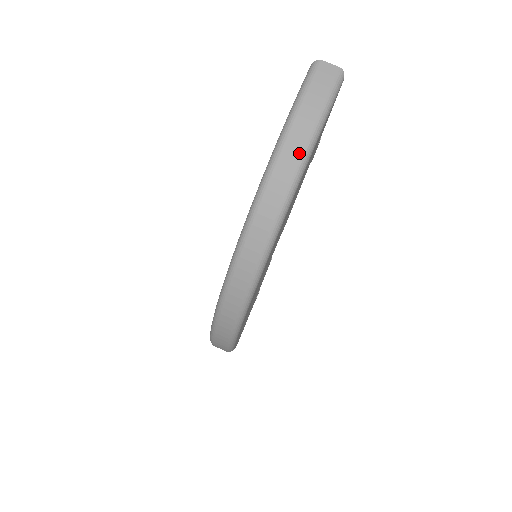
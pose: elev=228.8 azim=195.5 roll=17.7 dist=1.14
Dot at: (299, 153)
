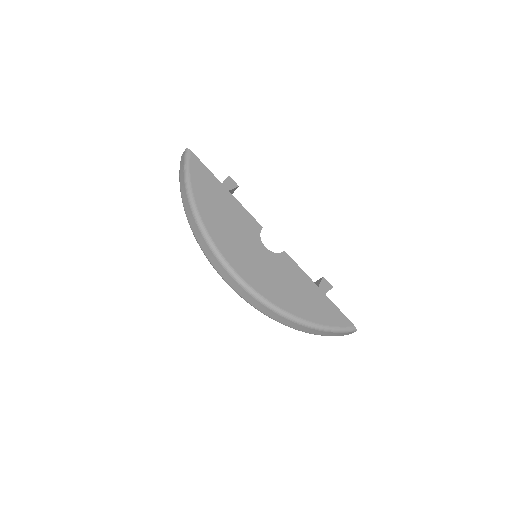
Dot at: (186, 194)
